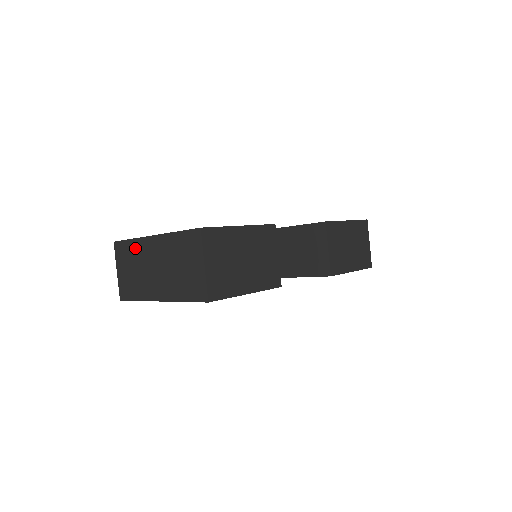
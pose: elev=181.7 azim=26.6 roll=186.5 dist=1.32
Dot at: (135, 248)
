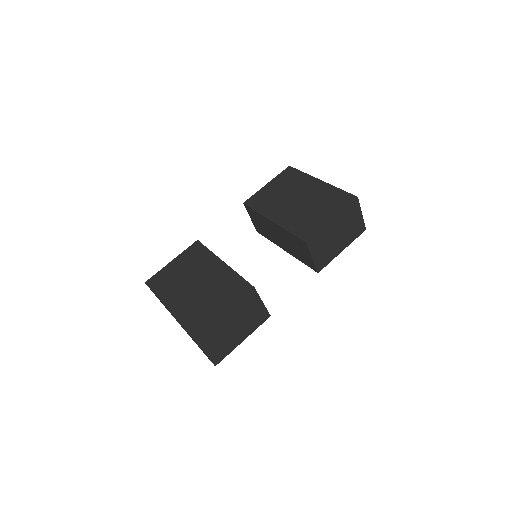
Dot at: occluded
